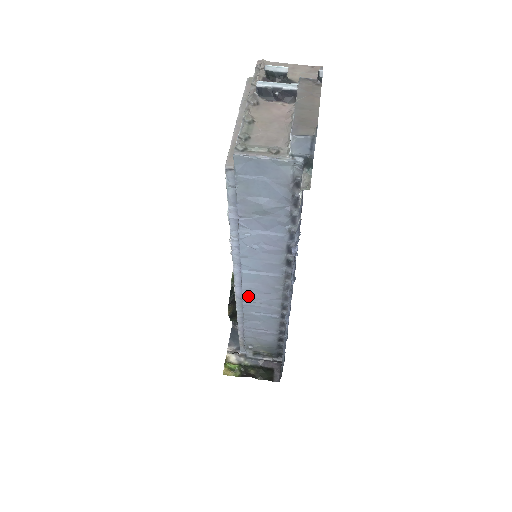
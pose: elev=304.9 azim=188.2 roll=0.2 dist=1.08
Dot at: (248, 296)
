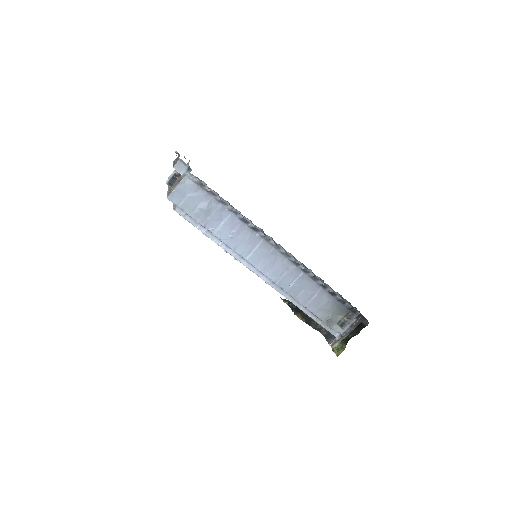
Dot at: (271, 275)
